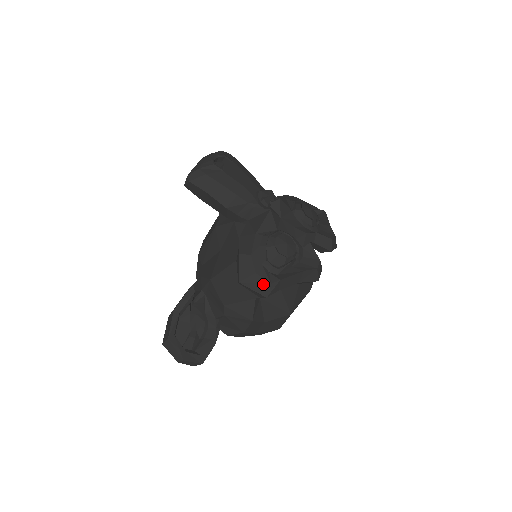
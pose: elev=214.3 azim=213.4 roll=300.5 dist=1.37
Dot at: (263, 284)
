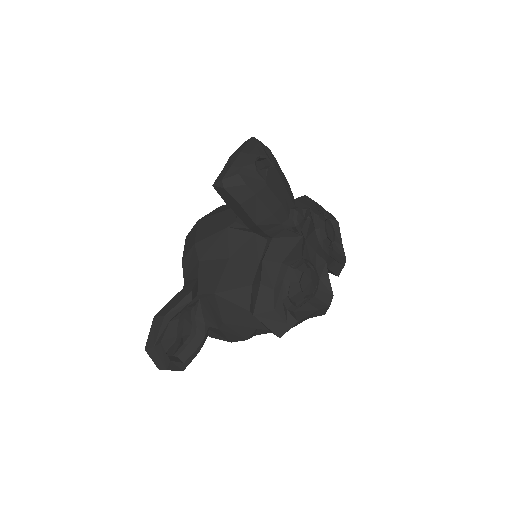
Dot at: (279, 323)
